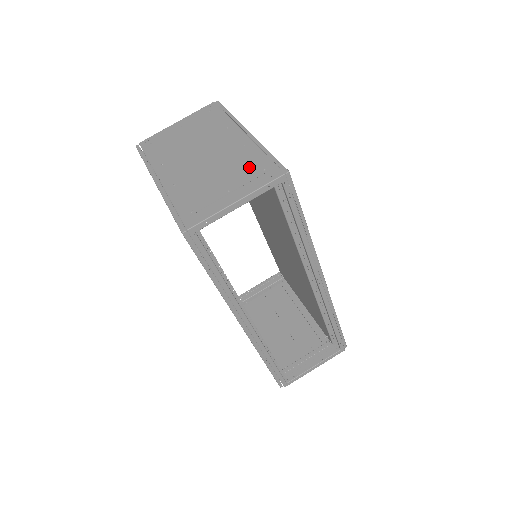
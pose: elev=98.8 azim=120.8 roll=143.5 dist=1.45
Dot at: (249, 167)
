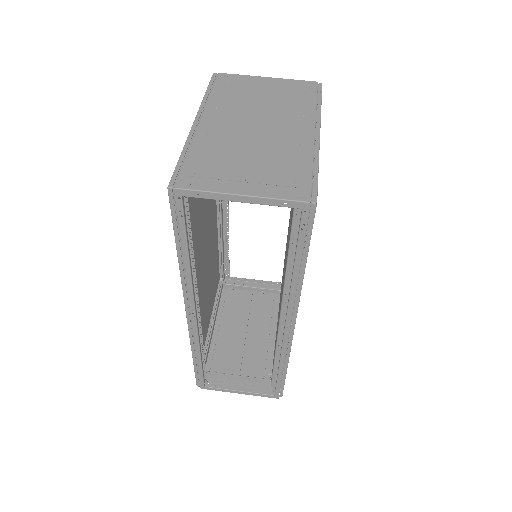
Dot at: (285, 170)
